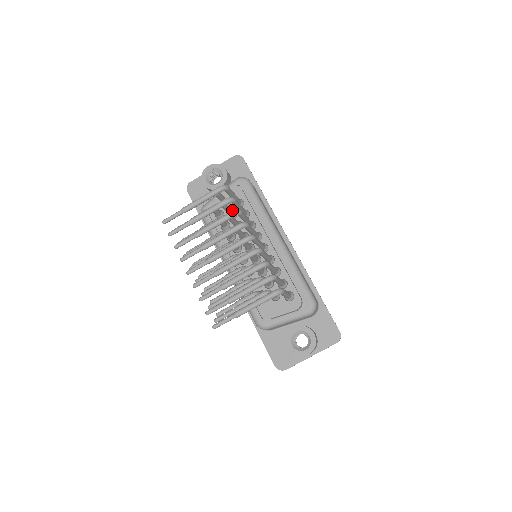
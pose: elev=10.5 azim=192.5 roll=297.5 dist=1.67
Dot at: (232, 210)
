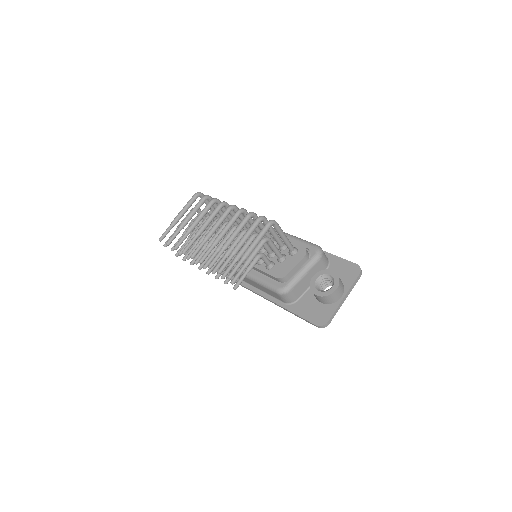
Dot at: occluded
